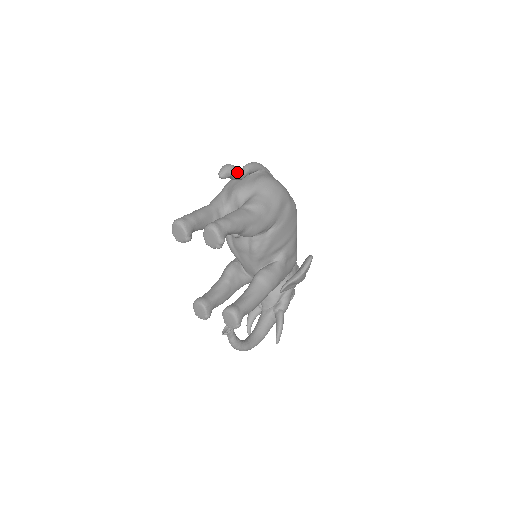
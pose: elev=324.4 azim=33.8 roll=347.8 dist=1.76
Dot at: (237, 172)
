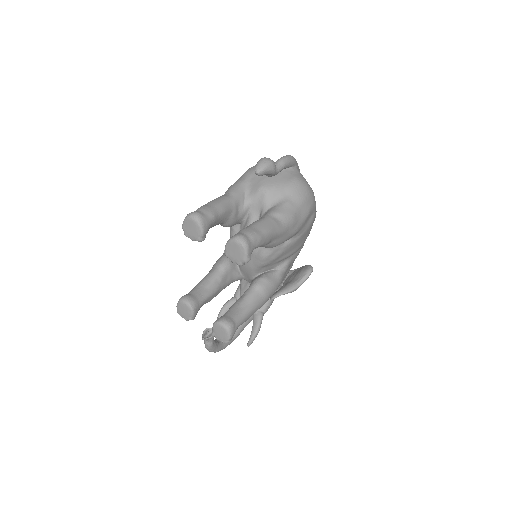
Dot at: occluded
